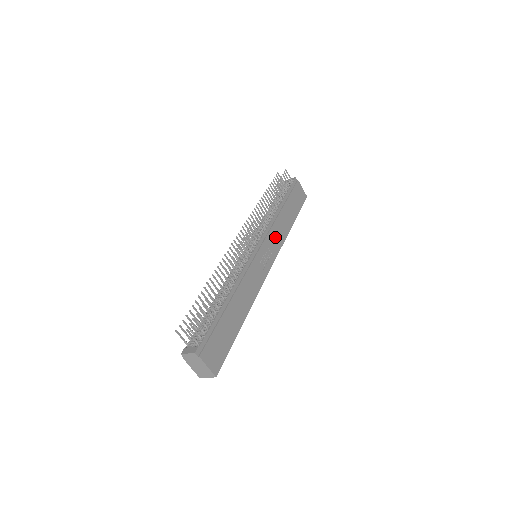
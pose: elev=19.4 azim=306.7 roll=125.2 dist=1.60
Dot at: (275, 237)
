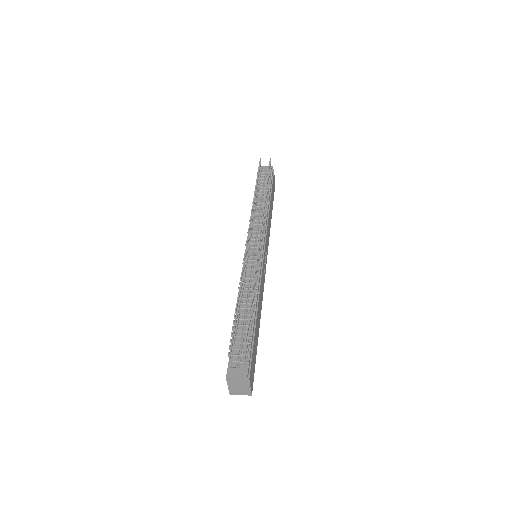
Dot at: occluded
